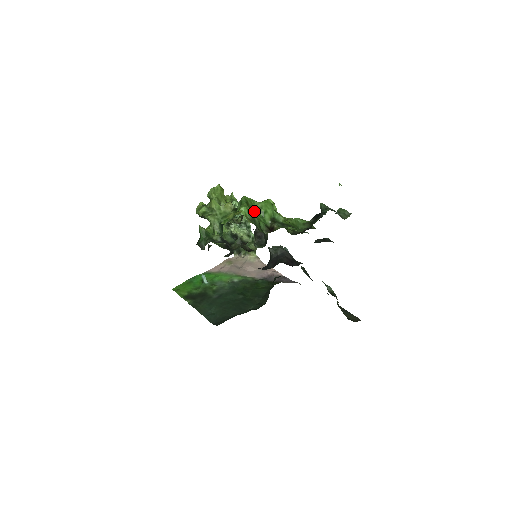
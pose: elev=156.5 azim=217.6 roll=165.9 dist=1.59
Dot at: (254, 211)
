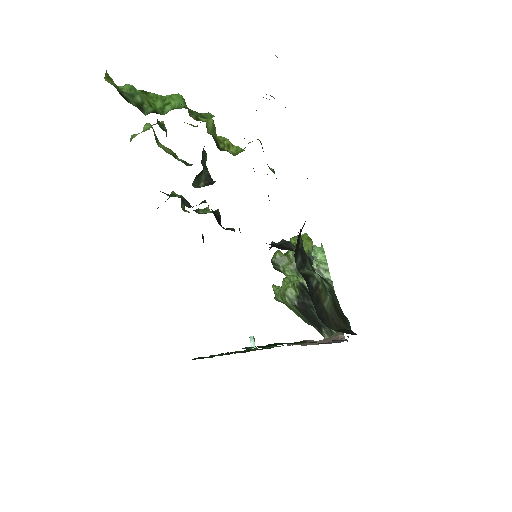
Dot at: (154, 102)
